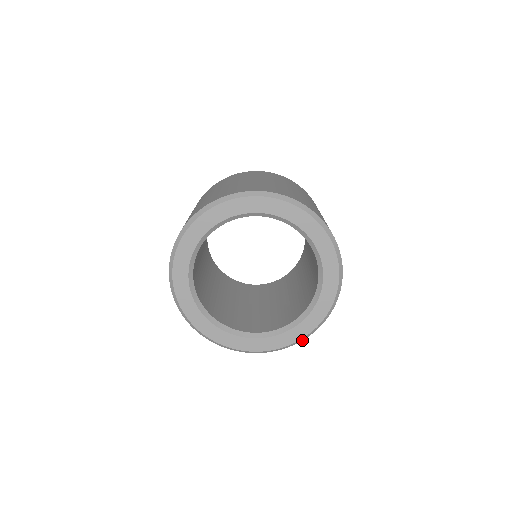
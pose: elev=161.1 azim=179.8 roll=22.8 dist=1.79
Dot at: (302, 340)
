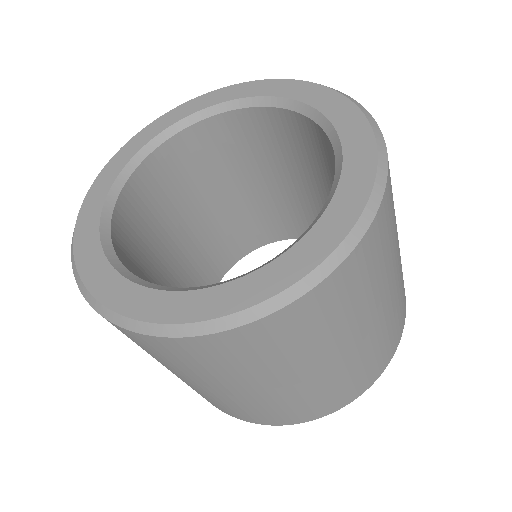
Dot at: (201, 334)
